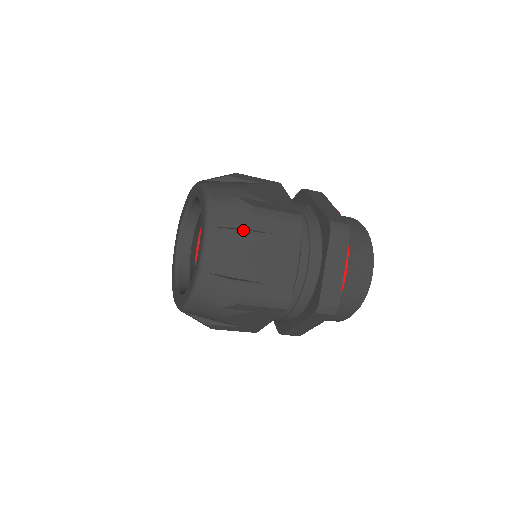
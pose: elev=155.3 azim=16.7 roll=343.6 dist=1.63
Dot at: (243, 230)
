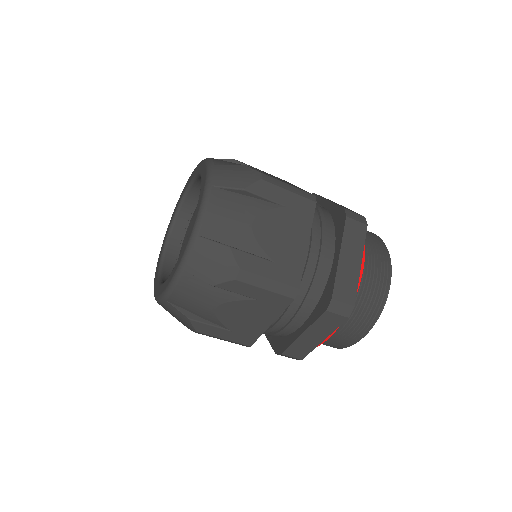
Dot at: (249, 196)
